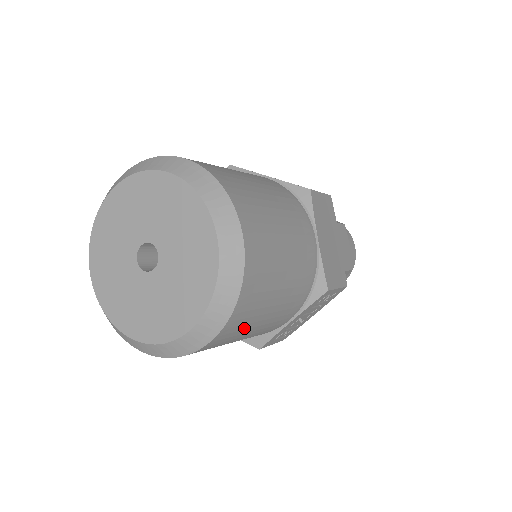
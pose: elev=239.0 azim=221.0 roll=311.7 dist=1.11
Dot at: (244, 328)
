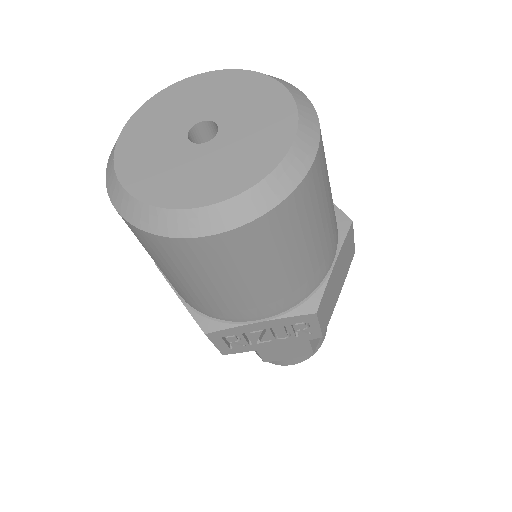
Dot at: (238, 263)
